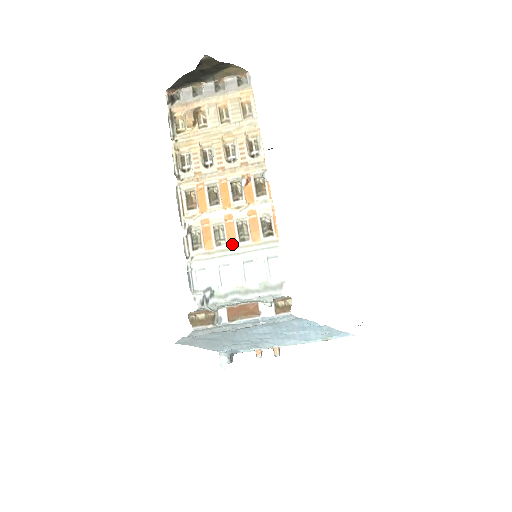
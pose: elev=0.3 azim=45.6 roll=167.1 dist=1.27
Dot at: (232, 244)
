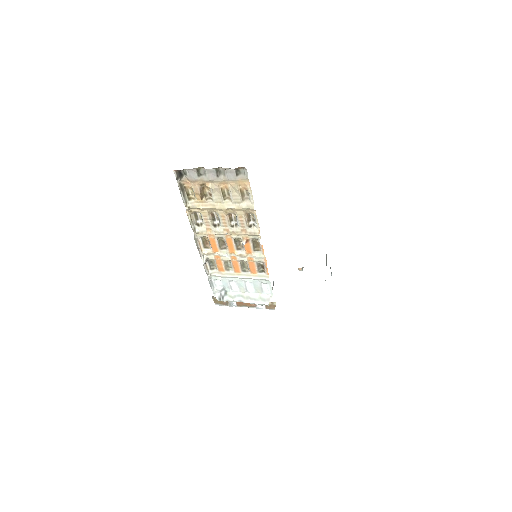
Dot at: (237, 272)
